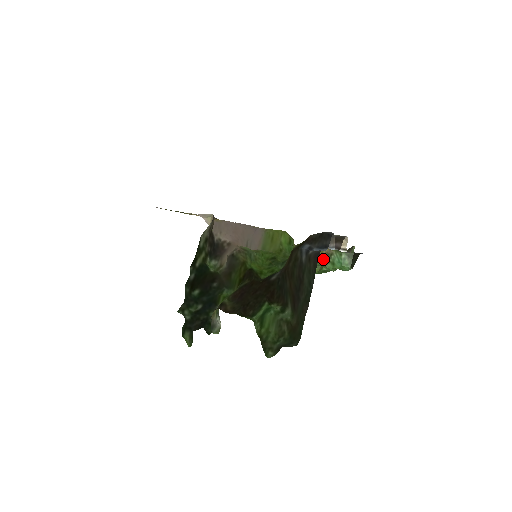
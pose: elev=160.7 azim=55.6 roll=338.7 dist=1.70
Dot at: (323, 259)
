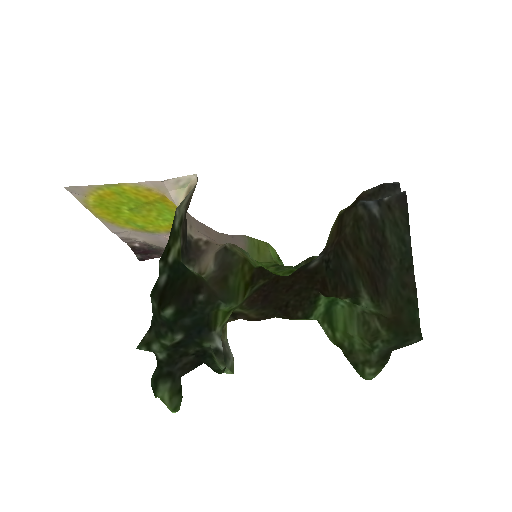
Dot at: occluded
